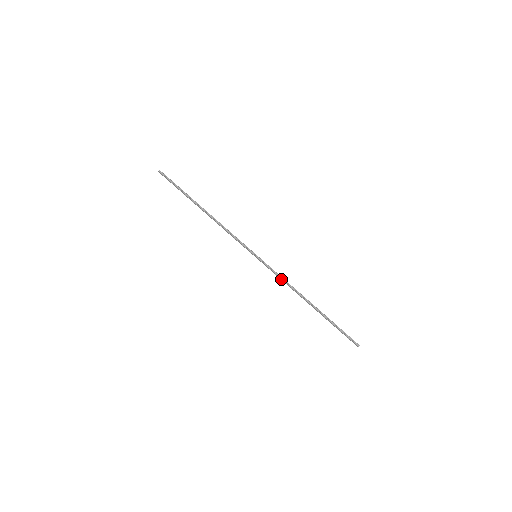
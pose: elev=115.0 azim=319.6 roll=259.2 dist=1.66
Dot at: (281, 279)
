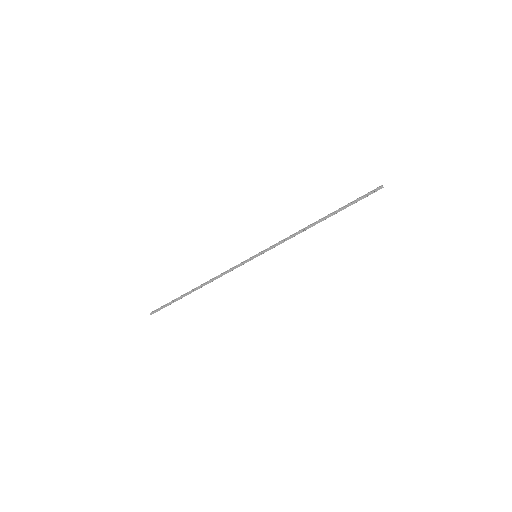
Dot at: (286, 240)
